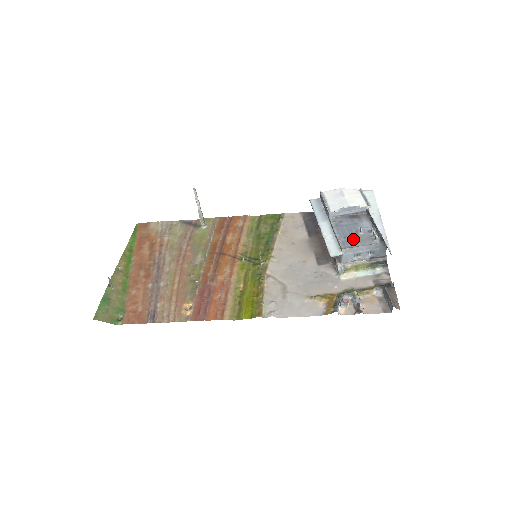
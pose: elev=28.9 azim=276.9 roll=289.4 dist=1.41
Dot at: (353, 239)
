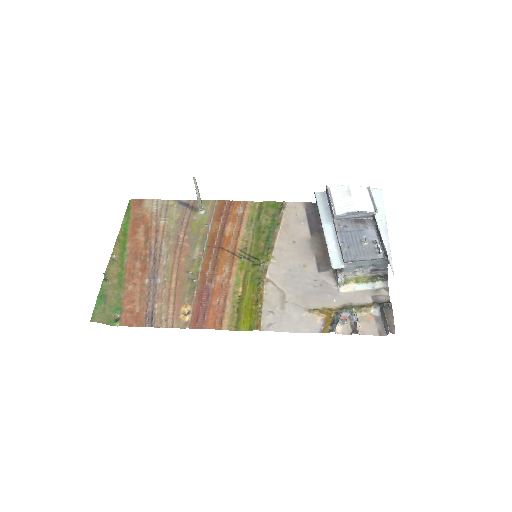
Dot at: (357, 250)
